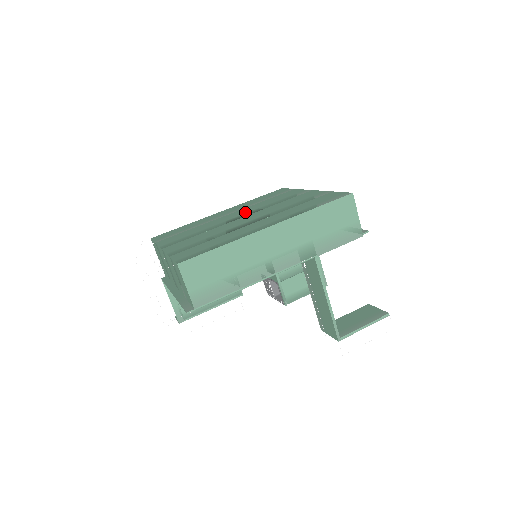
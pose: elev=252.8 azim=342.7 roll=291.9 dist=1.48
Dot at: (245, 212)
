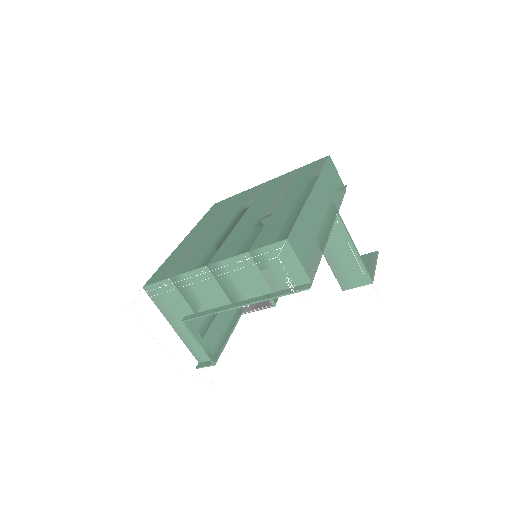
Dot at: (231, 217)
